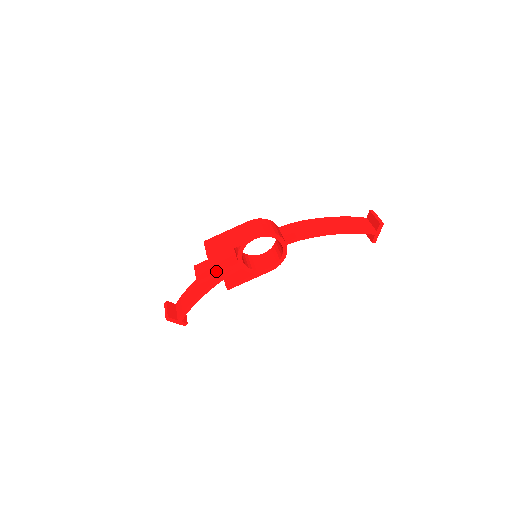
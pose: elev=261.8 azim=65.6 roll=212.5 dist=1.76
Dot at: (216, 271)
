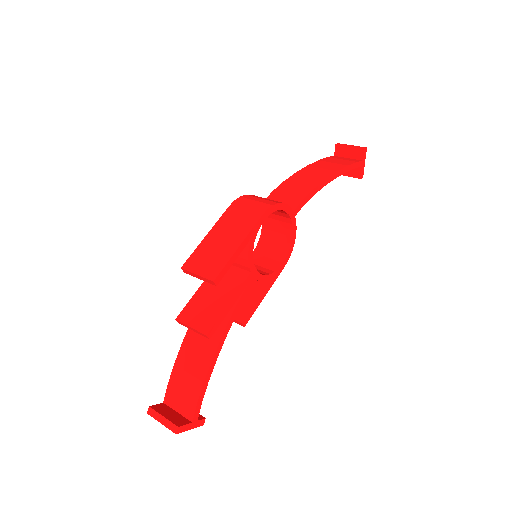
Dot at: (225, 303)
